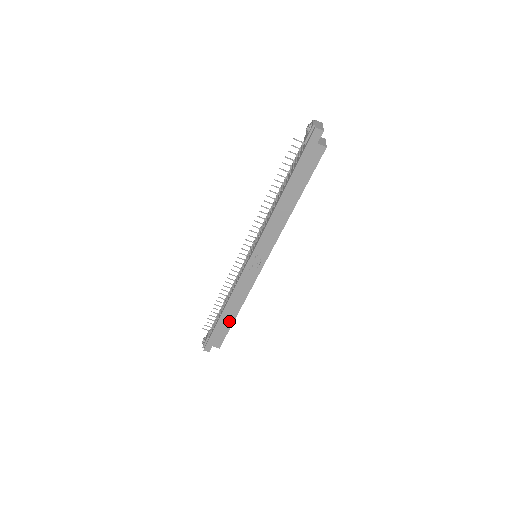
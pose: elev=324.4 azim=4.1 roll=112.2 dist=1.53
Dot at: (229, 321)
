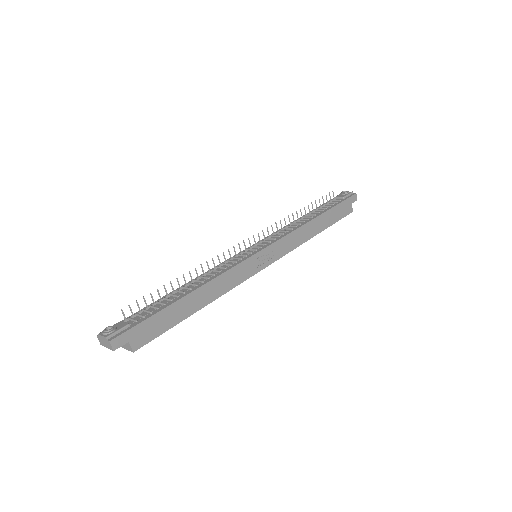
Dot at: (185, 312)
